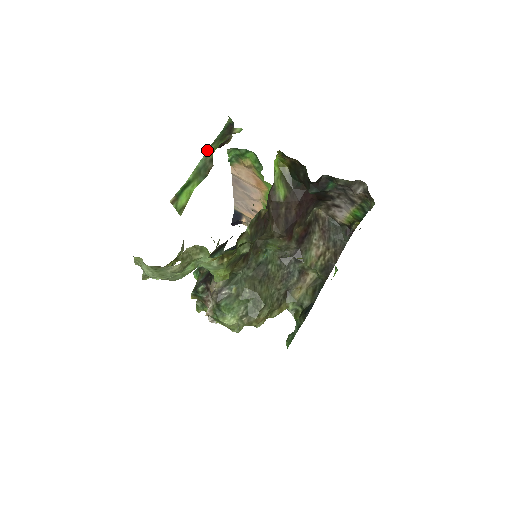
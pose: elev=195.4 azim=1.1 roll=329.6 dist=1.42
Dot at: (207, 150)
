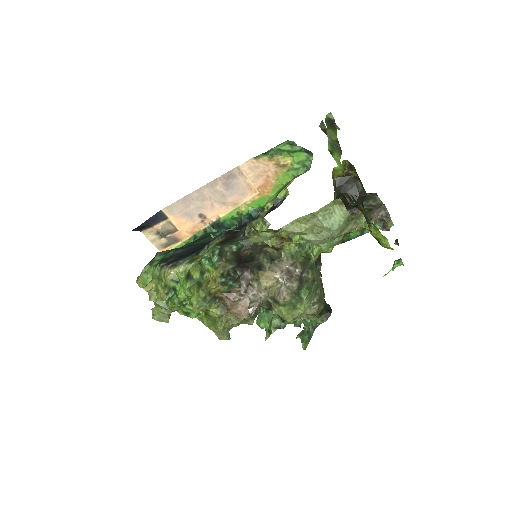
Dot at: (327, 131)
